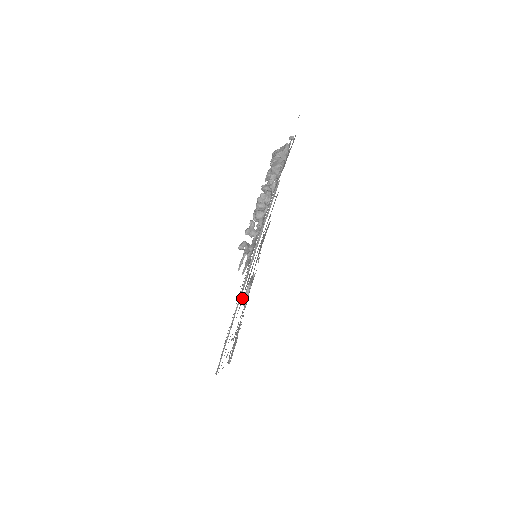
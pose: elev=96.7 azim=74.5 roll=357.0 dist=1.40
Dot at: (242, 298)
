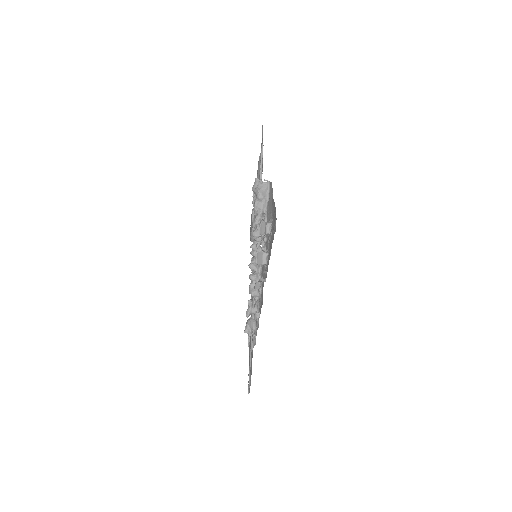
Dot at: (252, 299)
